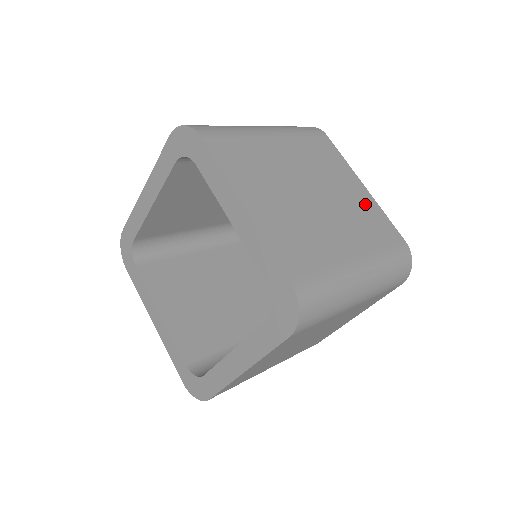
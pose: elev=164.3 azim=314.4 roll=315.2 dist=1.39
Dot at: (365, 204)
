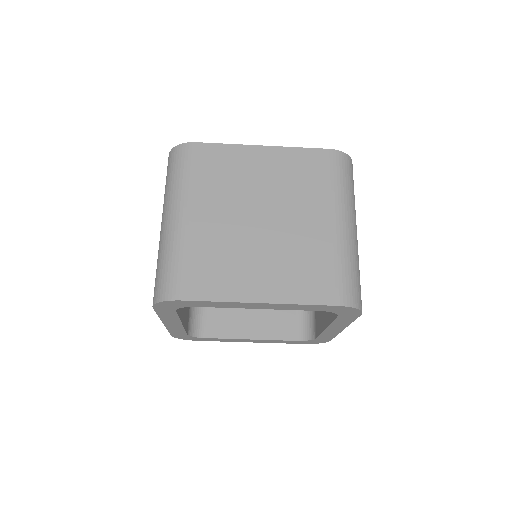
Dot at: occluded
